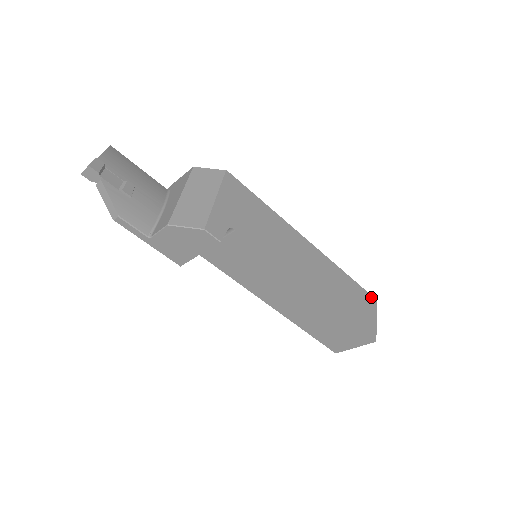
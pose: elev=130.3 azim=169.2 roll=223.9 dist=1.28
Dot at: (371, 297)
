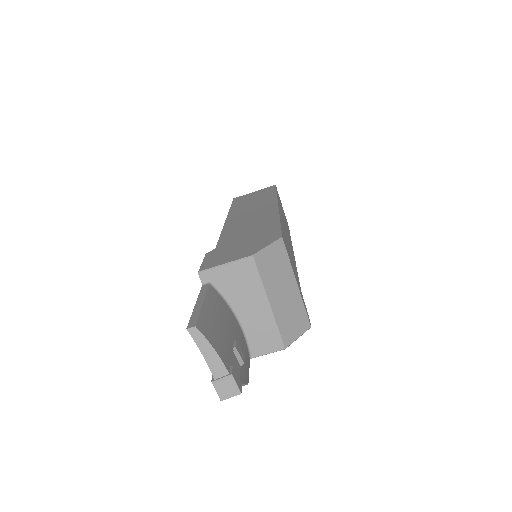
Dot at: (276, 188)
